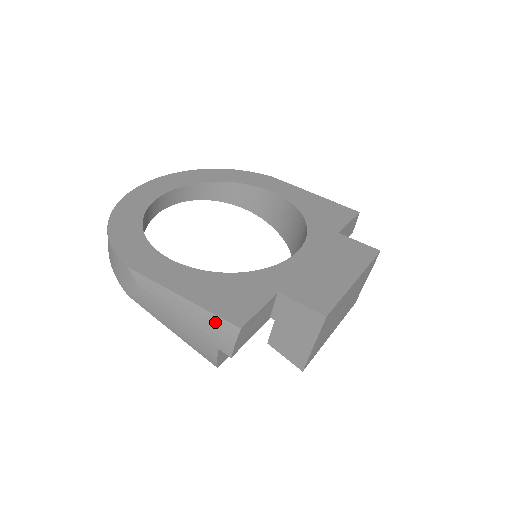
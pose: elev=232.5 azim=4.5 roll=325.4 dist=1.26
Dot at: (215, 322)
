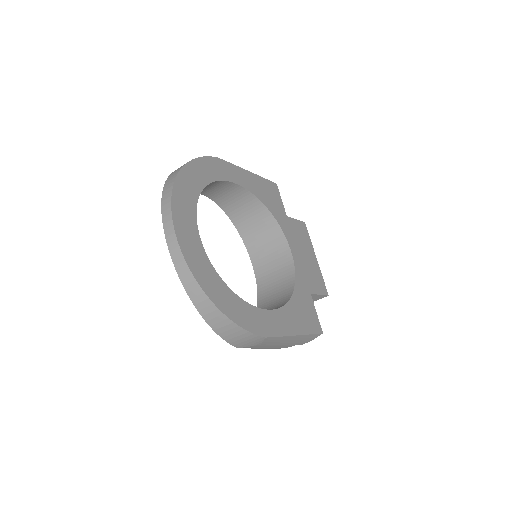
Dot at: (310, 337)
